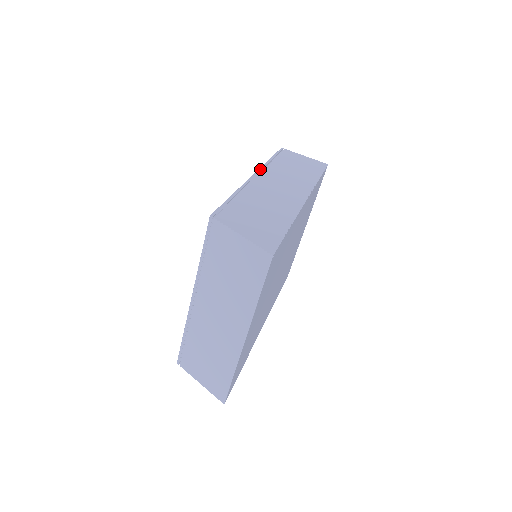
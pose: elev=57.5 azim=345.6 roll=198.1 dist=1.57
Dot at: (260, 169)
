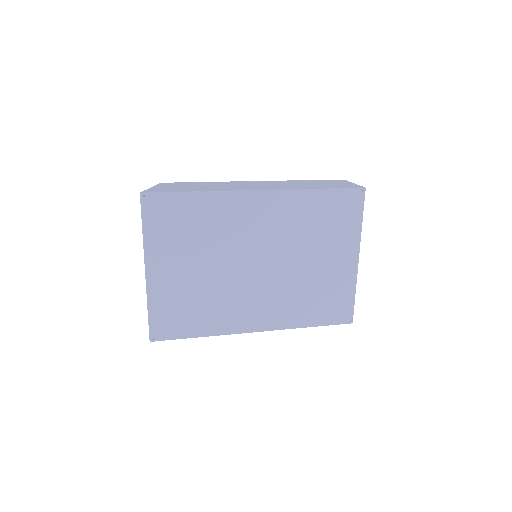
Dot at: (272, 181)
